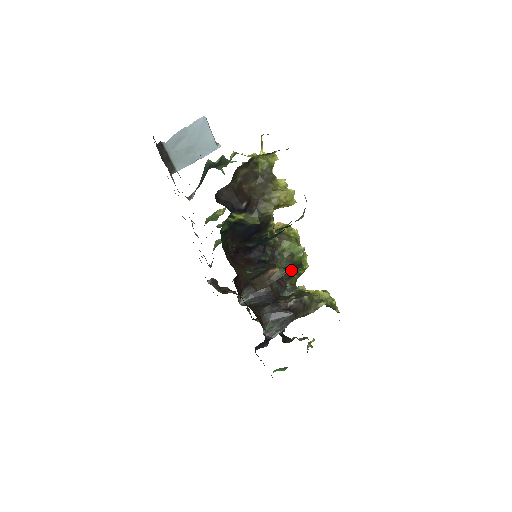
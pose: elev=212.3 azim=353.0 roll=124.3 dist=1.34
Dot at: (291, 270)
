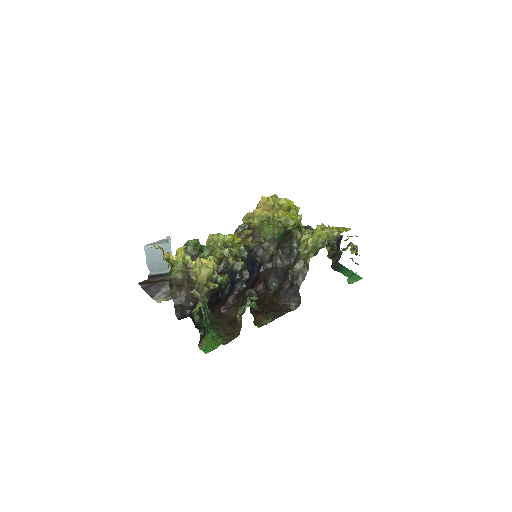
Dot at: (247, 304)
